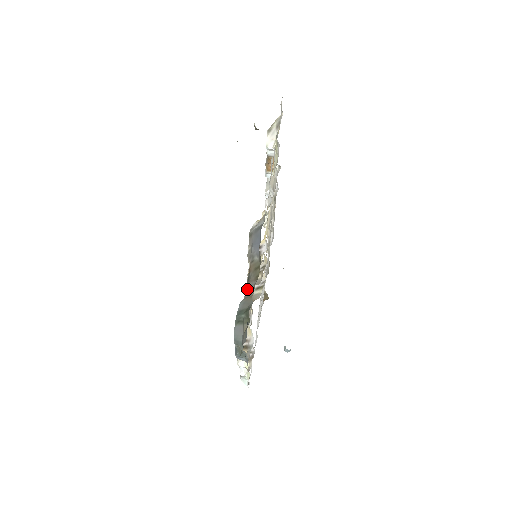
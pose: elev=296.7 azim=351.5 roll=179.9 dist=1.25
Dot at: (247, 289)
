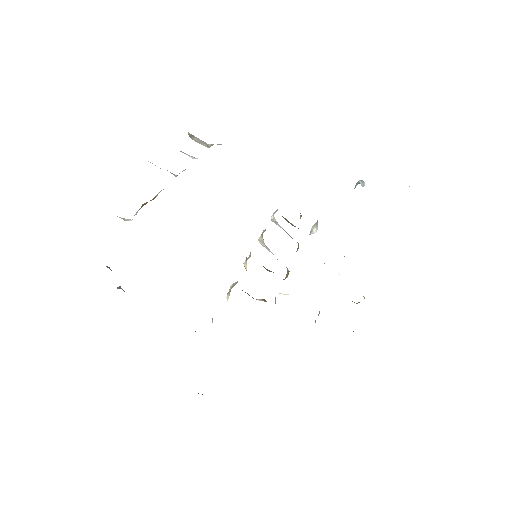
Dot at: occluded
